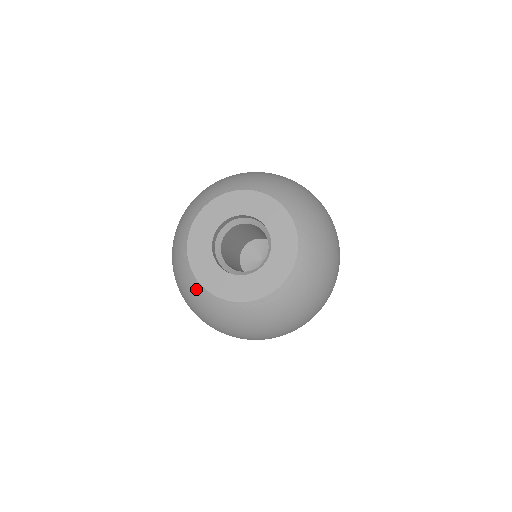
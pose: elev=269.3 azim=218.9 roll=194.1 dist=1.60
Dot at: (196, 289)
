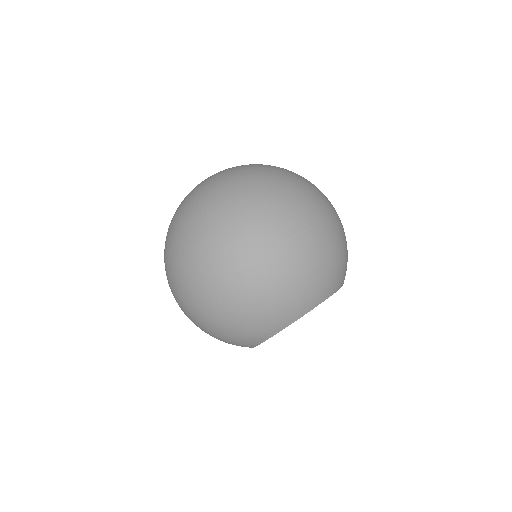
Dot at: occluded
